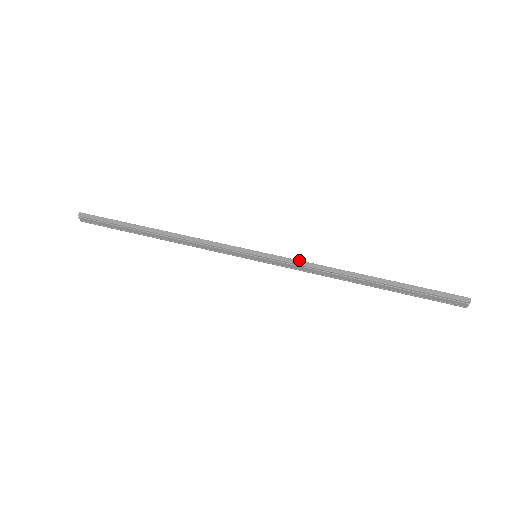
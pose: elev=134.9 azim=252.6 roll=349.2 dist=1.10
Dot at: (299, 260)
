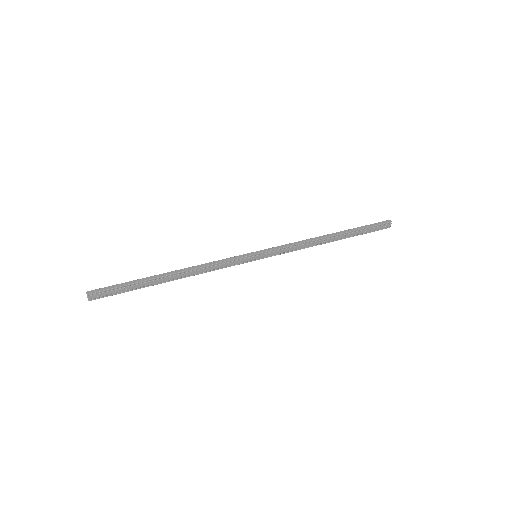
Dot at: (287, 244)
